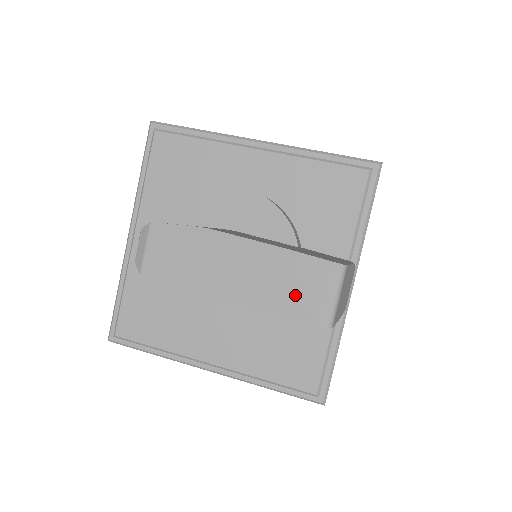
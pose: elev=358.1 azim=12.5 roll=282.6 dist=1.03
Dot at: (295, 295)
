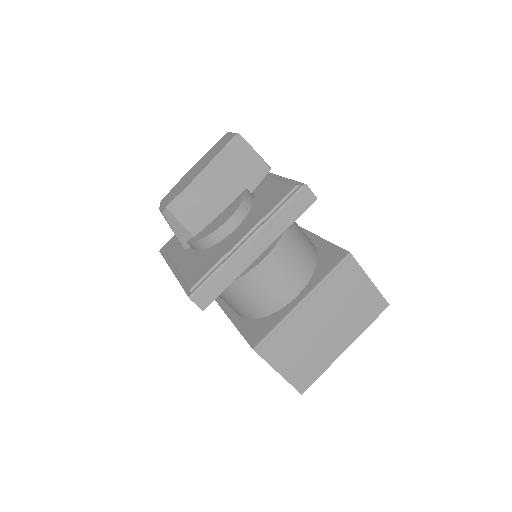
Dot at: (220, 146)
